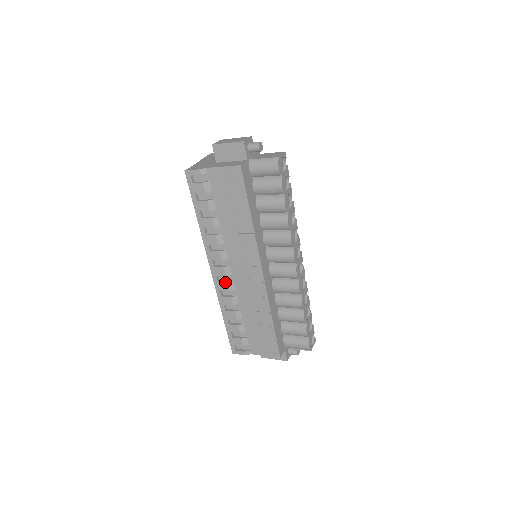
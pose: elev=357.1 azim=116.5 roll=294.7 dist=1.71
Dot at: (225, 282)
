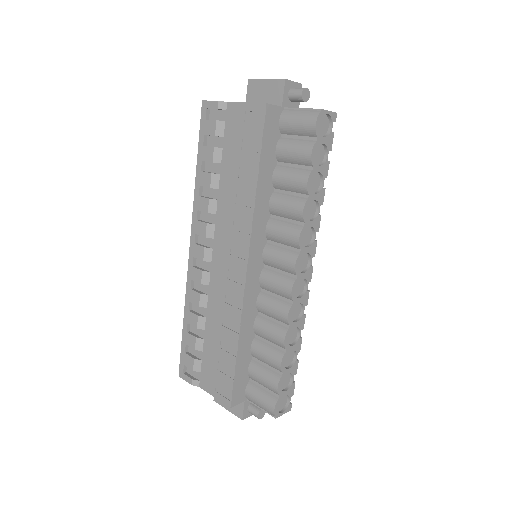
Dot at: (200, 269)
